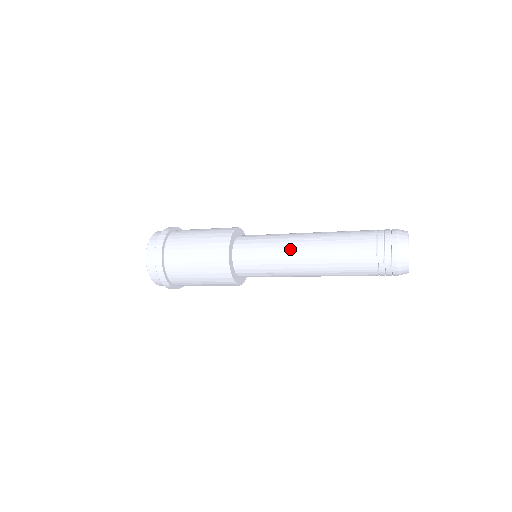
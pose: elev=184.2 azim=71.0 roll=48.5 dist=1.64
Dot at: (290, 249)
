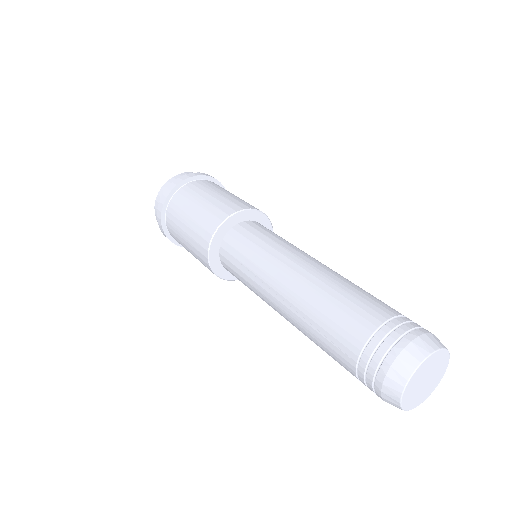
Dot at: (266, 300)
